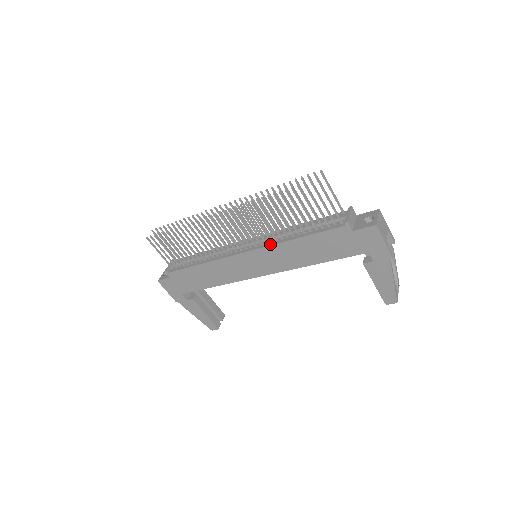
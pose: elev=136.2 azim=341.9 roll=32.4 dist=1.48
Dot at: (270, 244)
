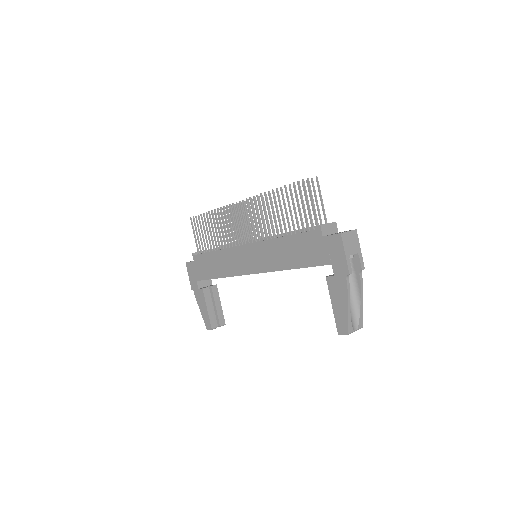
Dot at: (264, 240)
